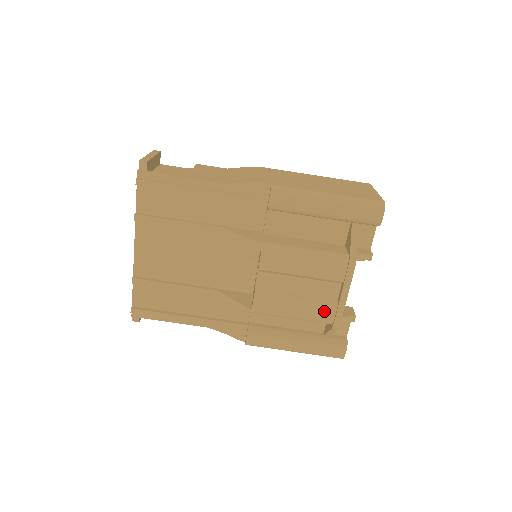
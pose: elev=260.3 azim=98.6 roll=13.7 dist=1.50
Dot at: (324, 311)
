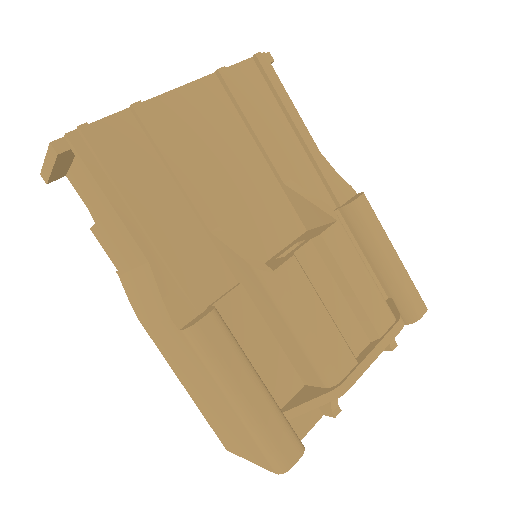
Dot at: (342, 356)
